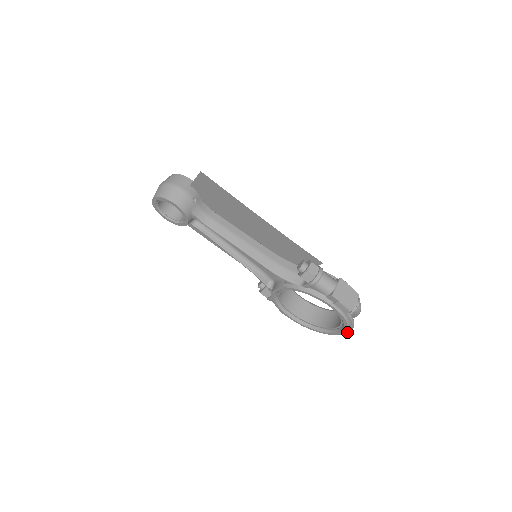
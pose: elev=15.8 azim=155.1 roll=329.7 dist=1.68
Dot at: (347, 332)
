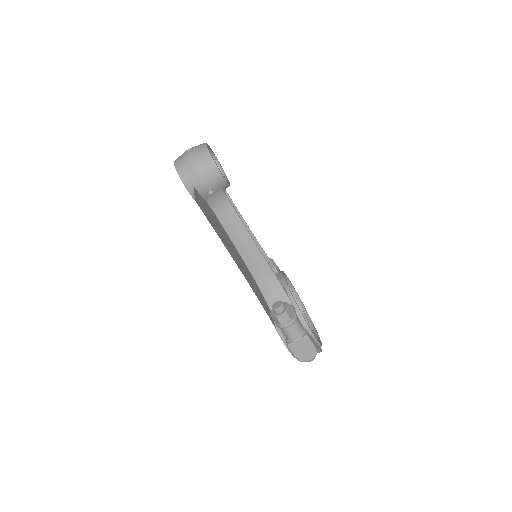
Dot at: occluded
